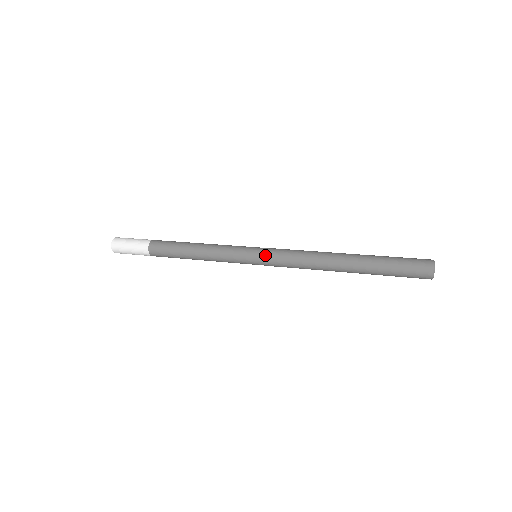
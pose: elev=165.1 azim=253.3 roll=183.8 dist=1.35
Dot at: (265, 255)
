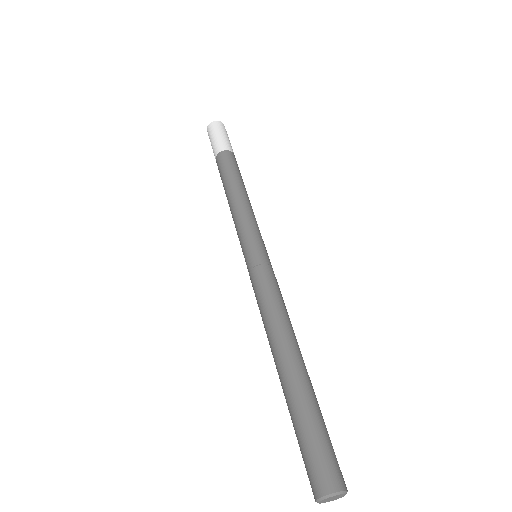
Dot at: (248, 269)
